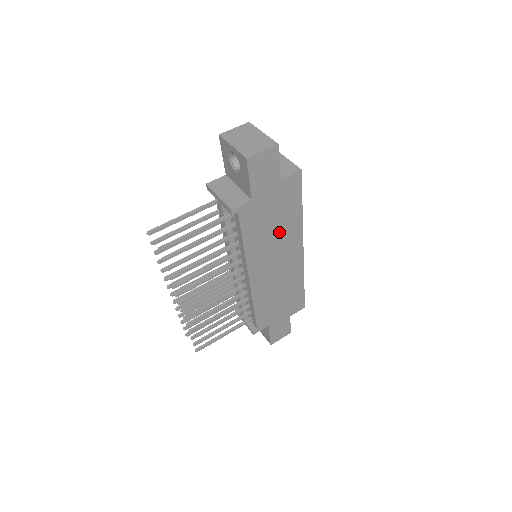
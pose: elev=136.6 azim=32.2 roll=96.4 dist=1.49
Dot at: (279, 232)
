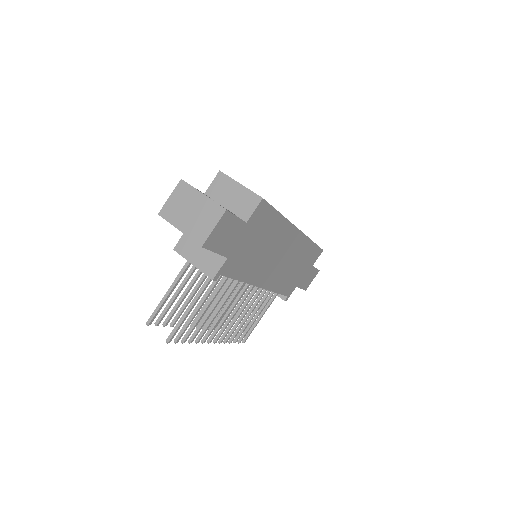
Dot at: (268, 245)
